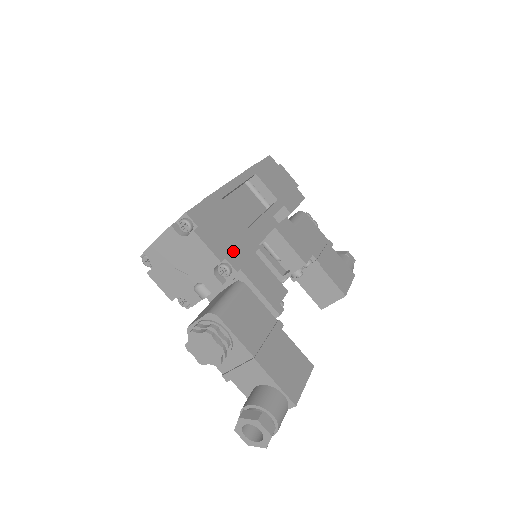
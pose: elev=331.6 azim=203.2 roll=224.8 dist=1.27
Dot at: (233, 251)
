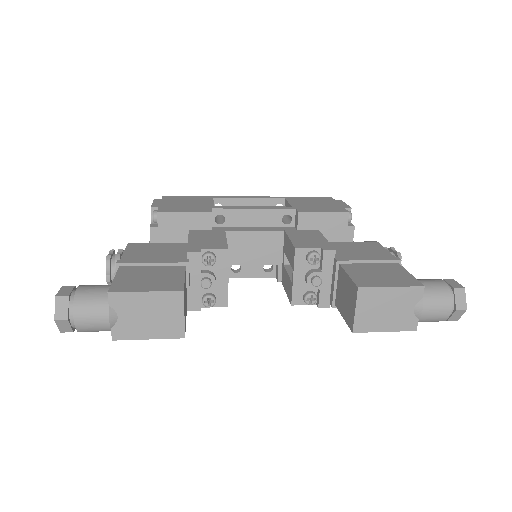
Dot at: (174, 208)
